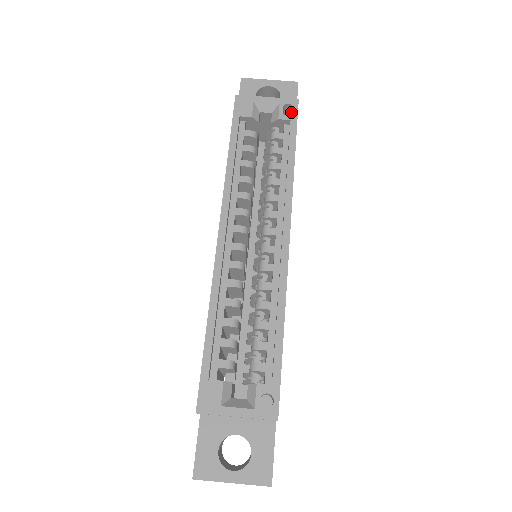
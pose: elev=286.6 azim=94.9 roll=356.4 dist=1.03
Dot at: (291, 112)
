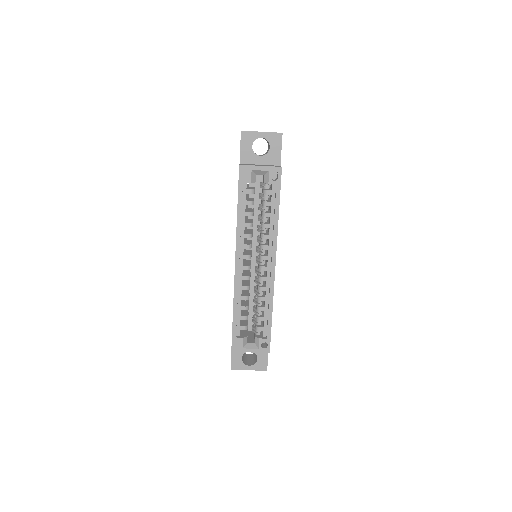
Dot at: (277, 172)
